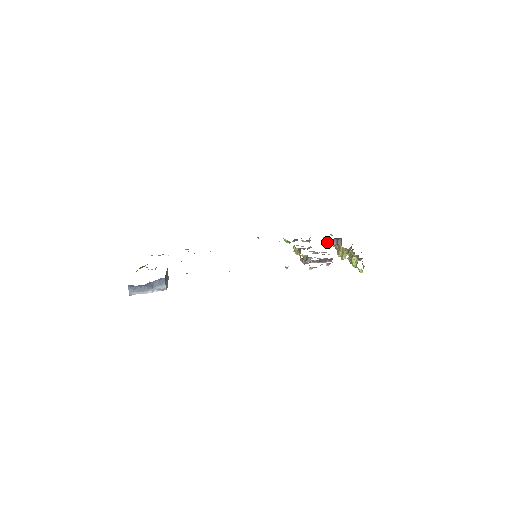
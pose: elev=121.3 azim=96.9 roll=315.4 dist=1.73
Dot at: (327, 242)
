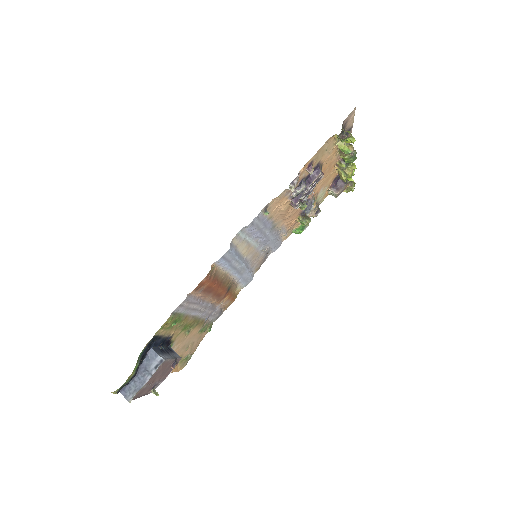
Dot at: (333, 191)
